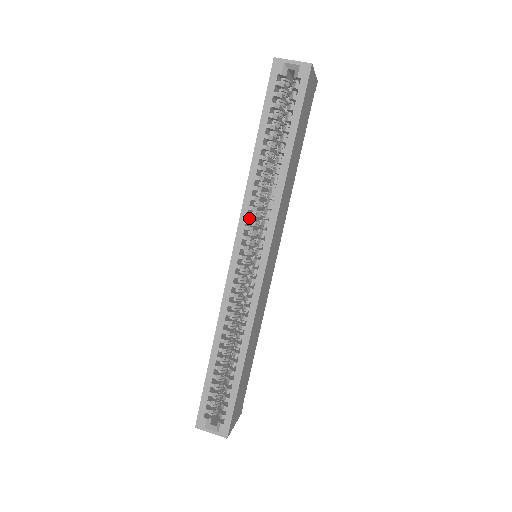
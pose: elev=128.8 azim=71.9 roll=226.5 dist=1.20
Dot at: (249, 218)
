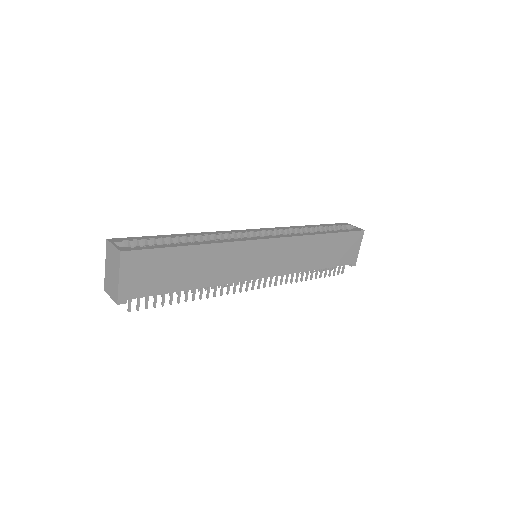
Dot at: (279, 230)
